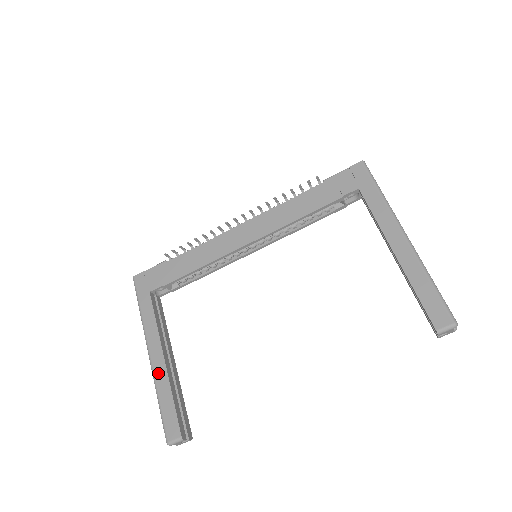
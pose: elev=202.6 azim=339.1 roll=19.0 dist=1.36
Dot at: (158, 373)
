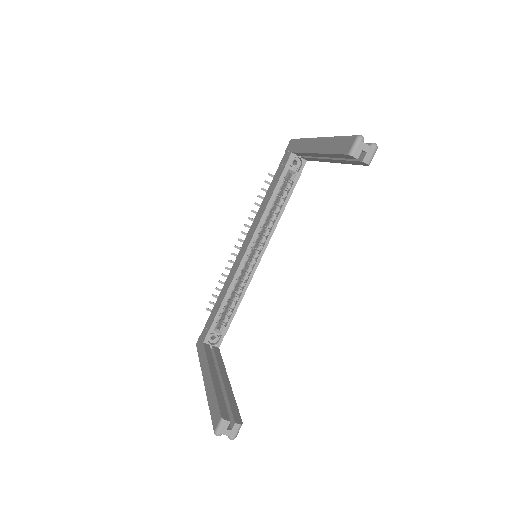
Dot at: (208, 388)
